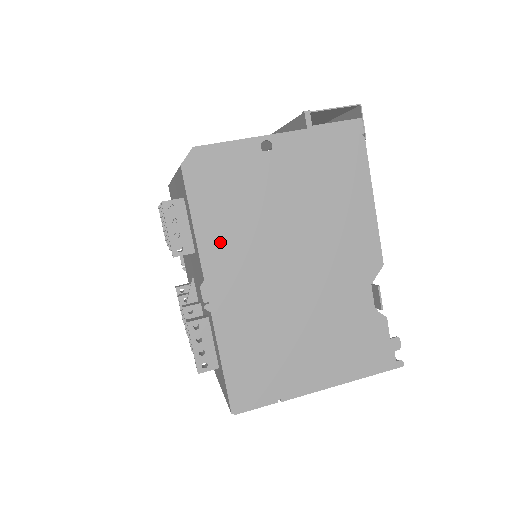
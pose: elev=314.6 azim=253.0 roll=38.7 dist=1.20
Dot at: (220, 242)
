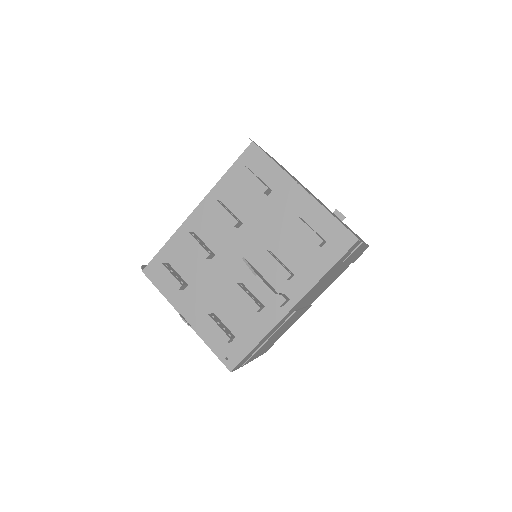
Dot at: occluded
